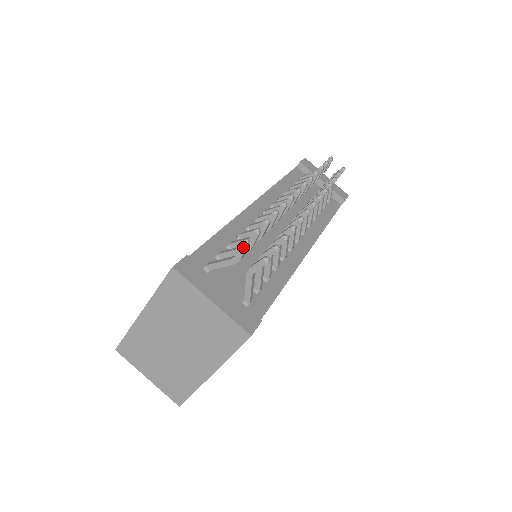
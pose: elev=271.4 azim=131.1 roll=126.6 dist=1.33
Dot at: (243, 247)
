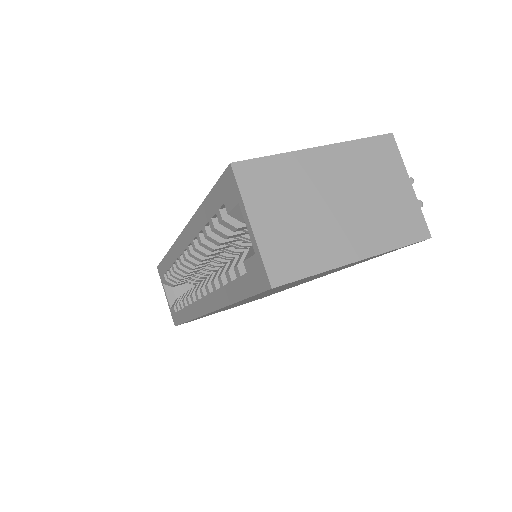
Dot at: occluded
